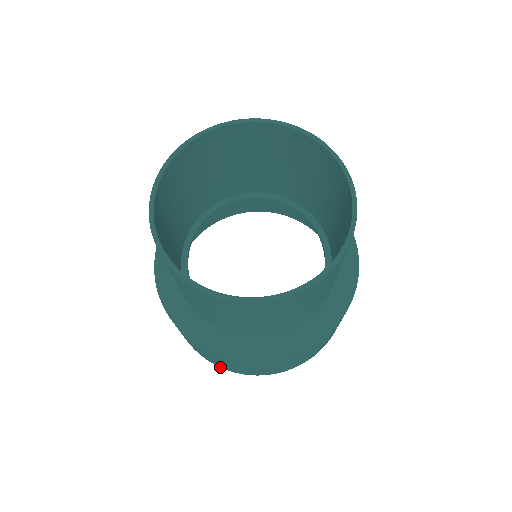
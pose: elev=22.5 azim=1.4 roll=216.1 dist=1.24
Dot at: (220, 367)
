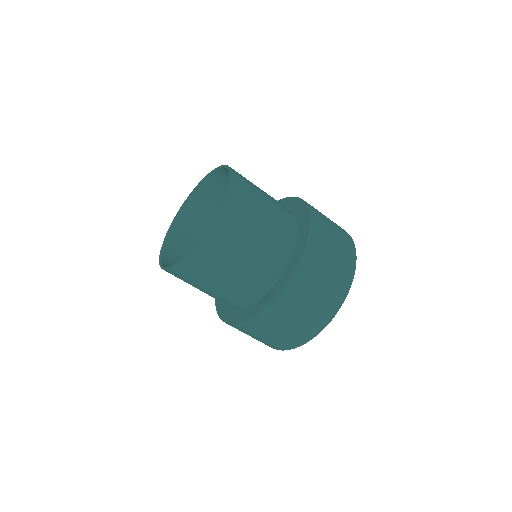
Dot at: occluded
